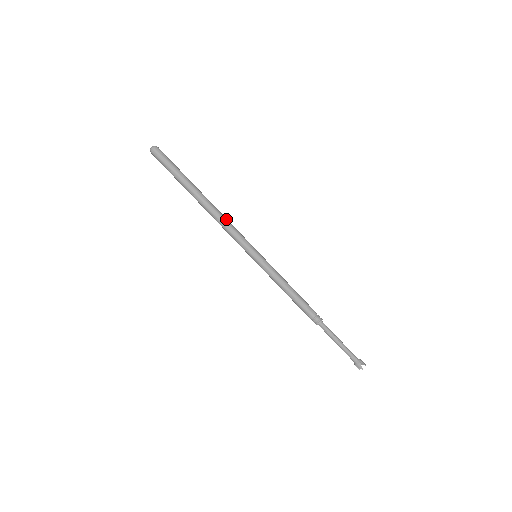
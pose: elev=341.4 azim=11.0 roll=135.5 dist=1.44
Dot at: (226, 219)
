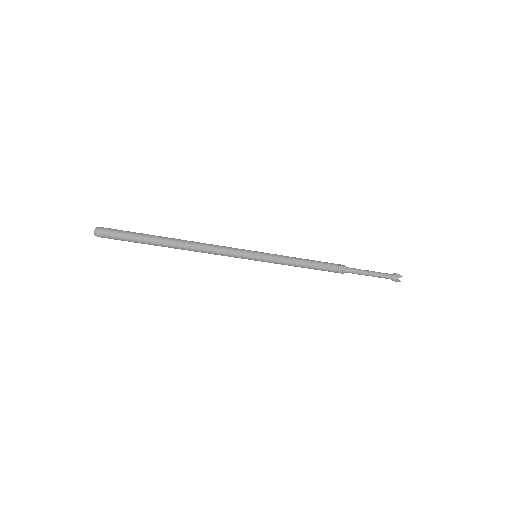
Dot at: (208, 244)
